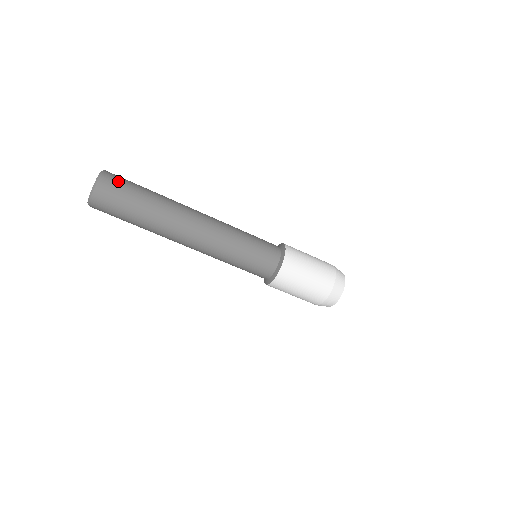
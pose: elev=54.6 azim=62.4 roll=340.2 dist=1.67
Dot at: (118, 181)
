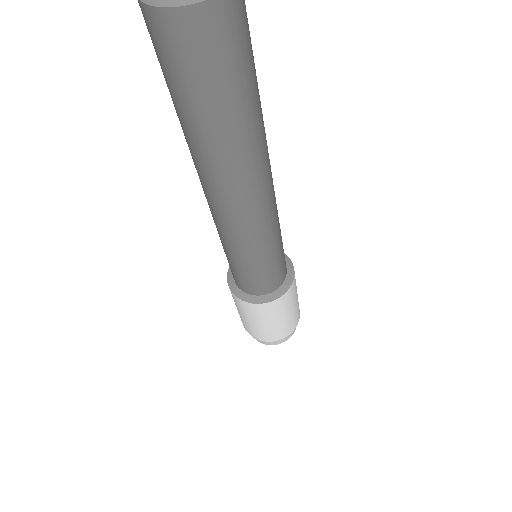
Dot at: (247, 19)
